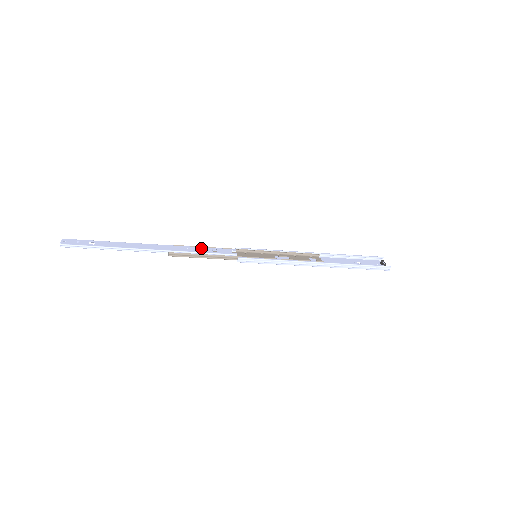
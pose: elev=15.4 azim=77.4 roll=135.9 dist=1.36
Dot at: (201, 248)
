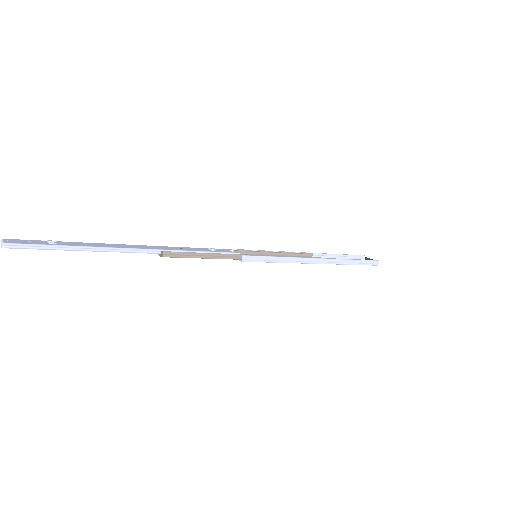
Dot at: (195, 248)
